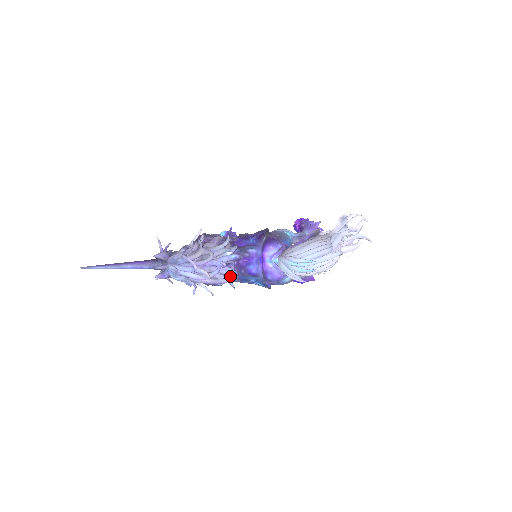
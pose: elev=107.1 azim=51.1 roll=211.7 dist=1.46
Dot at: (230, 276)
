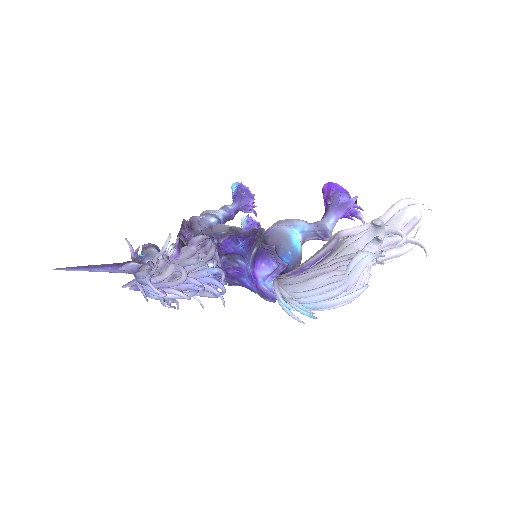
Dot at: (216, 294)
